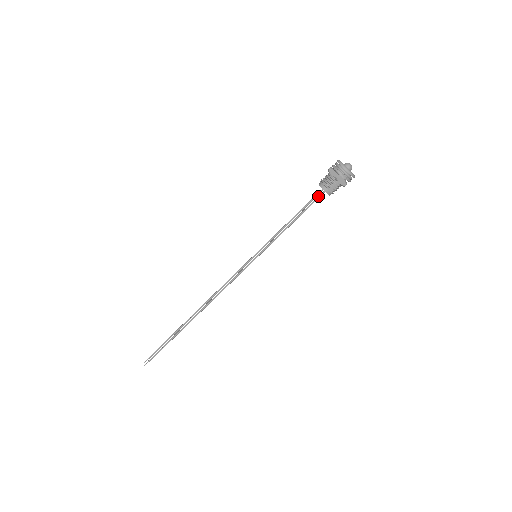
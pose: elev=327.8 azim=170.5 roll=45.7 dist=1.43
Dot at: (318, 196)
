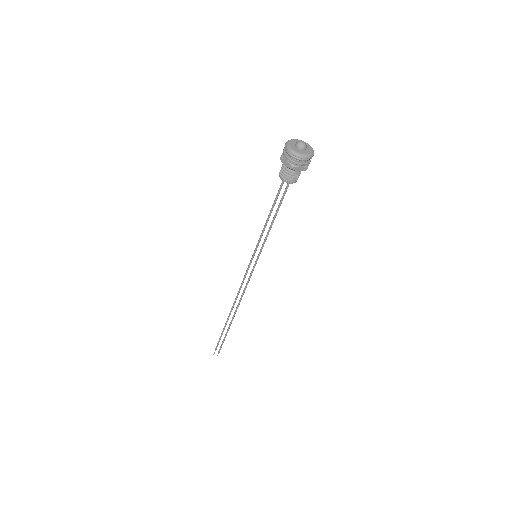
Dot at: (287, 187)
